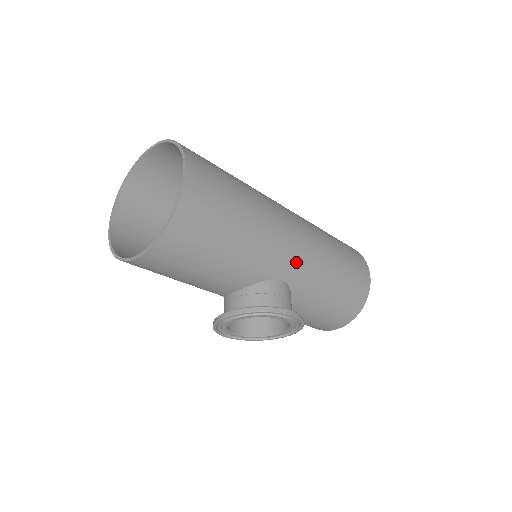
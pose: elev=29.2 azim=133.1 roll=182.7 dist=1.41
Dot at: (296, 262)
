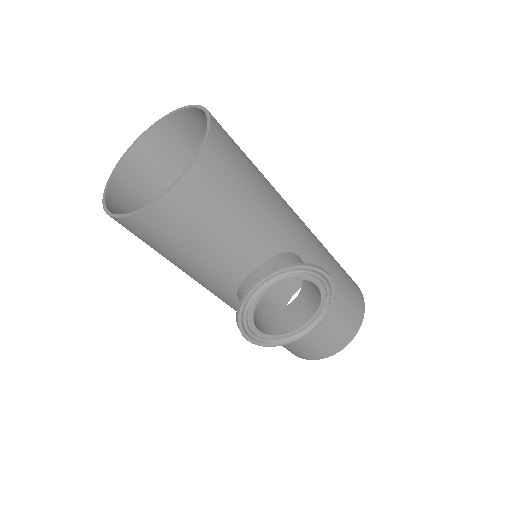
Dot at: (306, 240)
